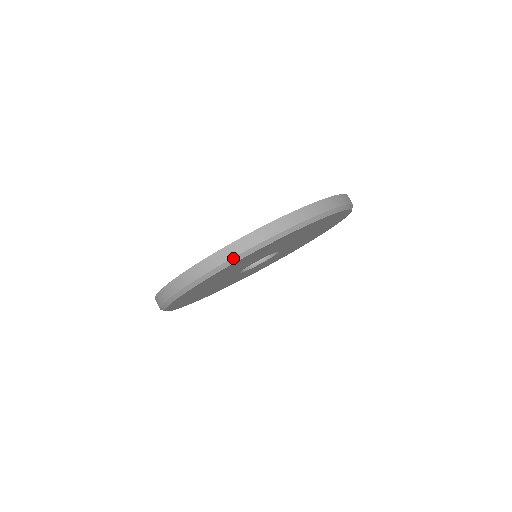
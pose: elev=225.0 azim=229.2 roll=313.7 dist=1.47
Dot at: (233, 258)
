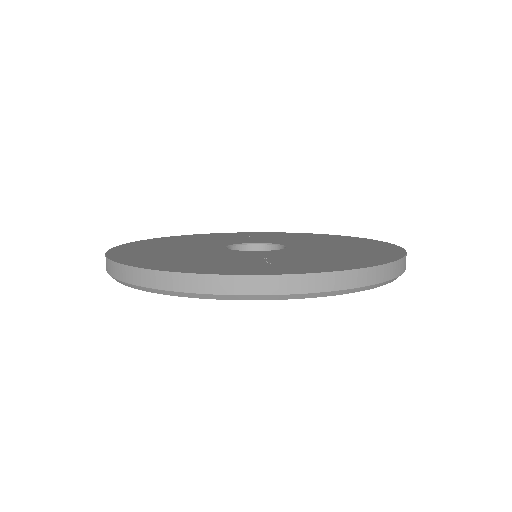
Dot at: (338, 290)
